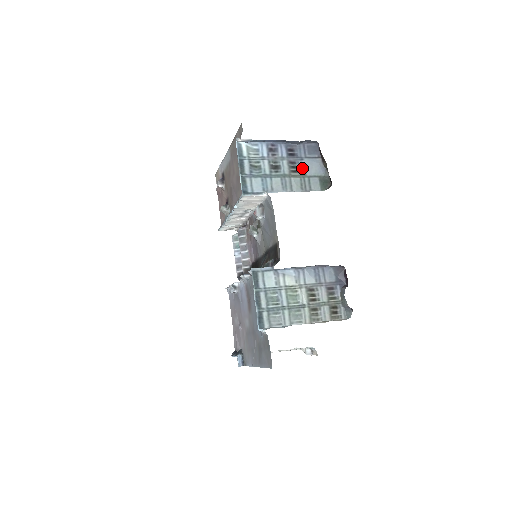
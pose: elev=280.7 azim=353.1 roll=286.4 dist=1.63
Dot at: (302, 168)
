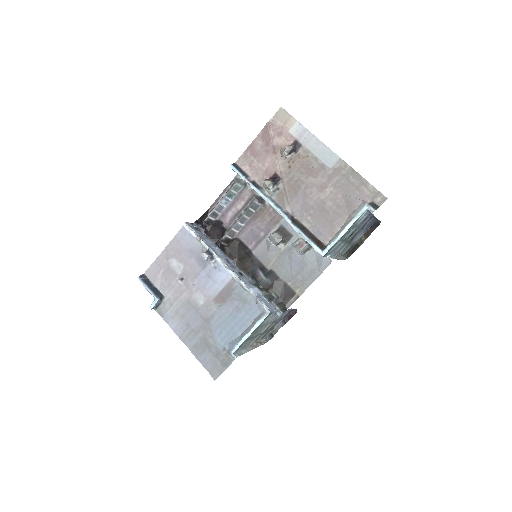
Dot at: (356, 237)
